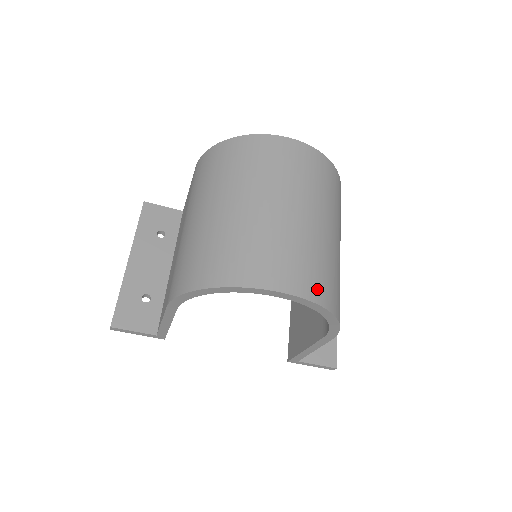
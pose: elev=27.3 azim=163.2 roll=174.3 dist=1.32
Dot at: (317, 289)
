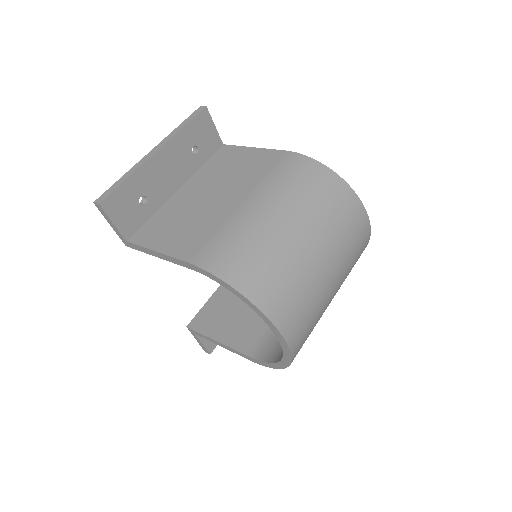
Dot at: (299, 350)
